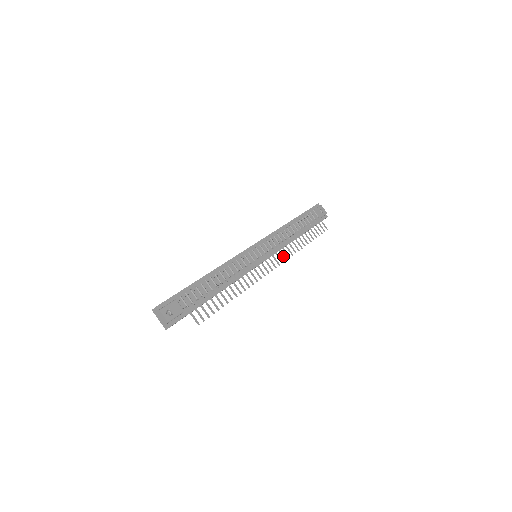
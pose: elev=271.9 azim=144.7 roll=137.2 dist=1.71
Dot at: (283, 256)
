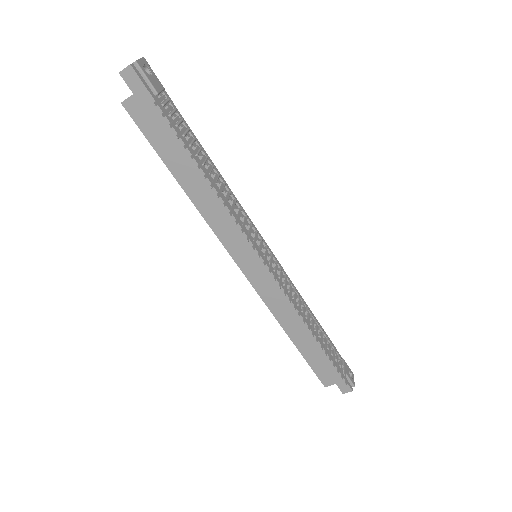
Dot at: (285, 289)
